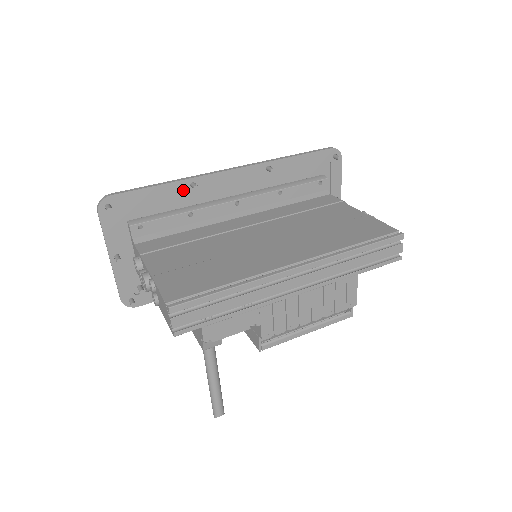
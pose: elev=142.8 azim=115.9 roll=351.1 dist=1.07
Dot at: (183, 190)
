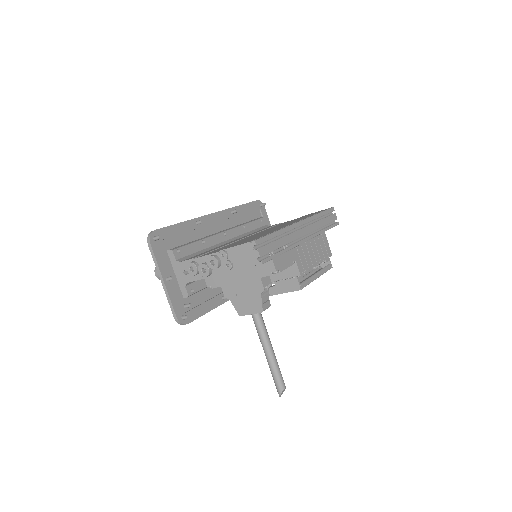
Dot at: (193, 227)
